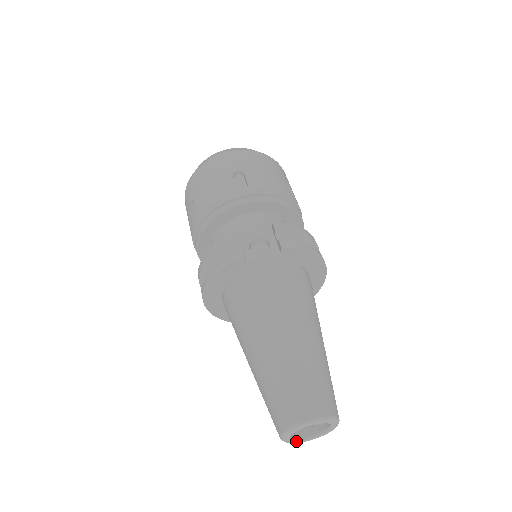
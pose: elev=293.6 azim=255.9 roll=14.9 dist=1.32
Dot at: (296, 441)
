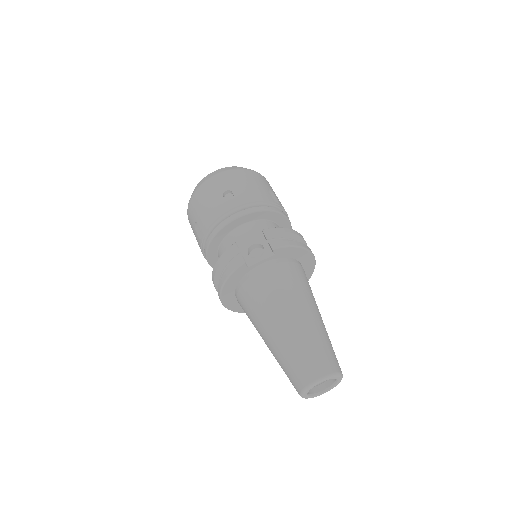
Dot at: (313, 396)
